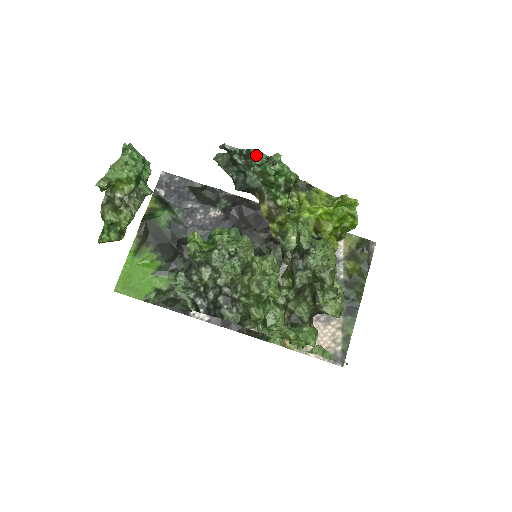
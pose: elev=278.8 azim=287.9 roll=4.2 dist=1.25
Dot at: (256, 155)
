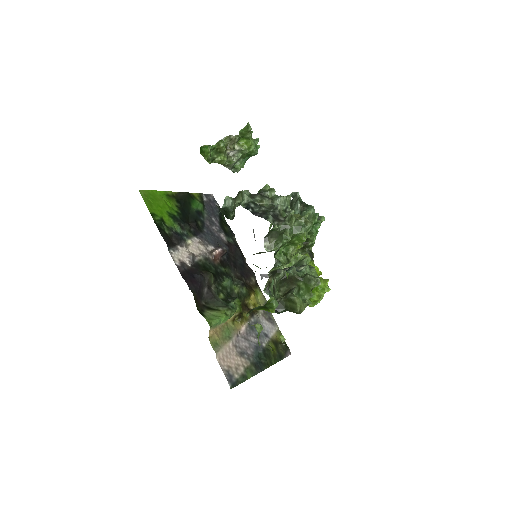
Dot at: (313, 208)
